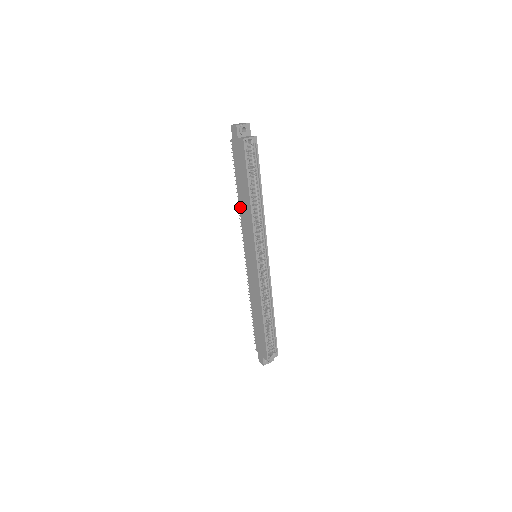
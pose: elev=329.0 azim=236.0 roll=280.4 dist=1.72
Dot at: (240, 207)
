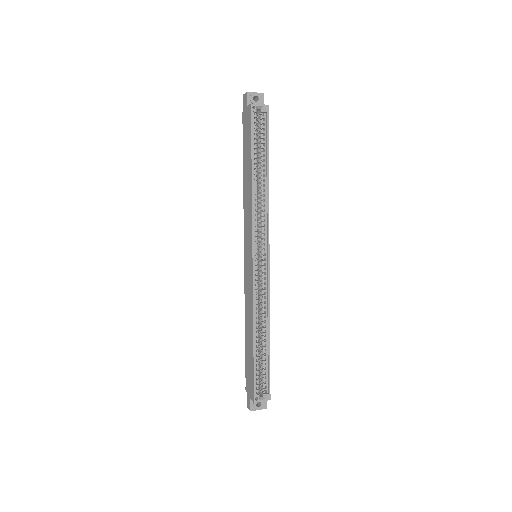
Dot at: (244, 192)
